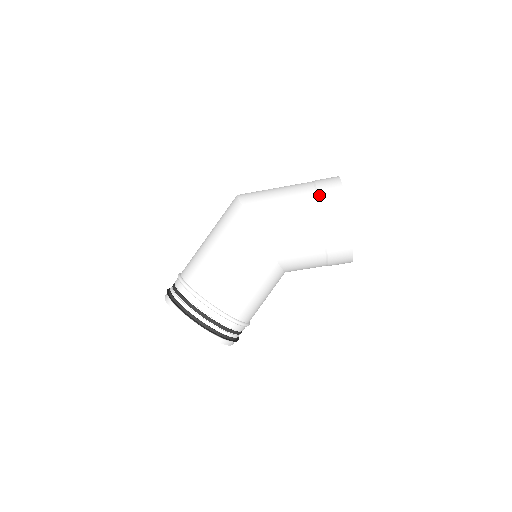
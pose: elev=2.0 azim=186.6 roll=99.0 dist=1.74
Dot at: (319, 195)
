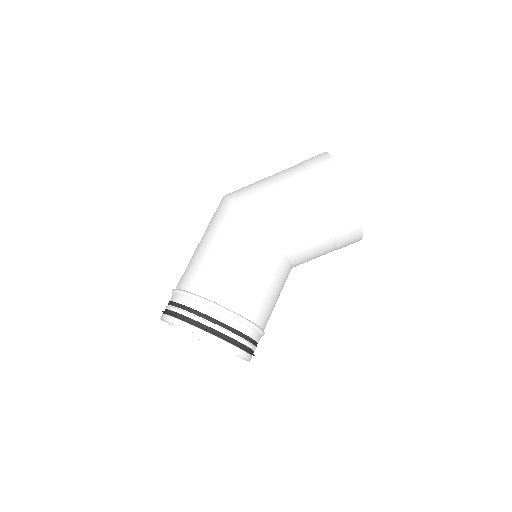
Dot at: (306, 166)
